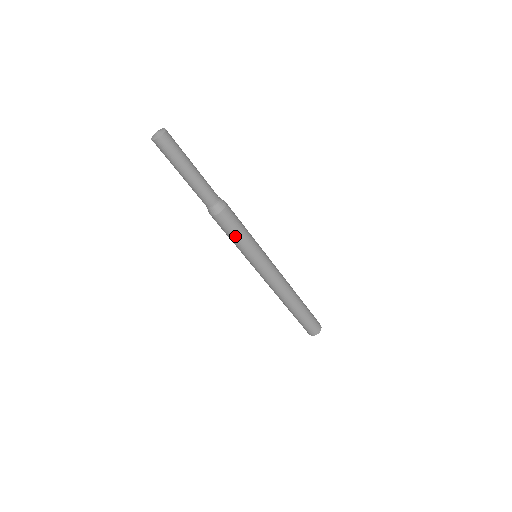
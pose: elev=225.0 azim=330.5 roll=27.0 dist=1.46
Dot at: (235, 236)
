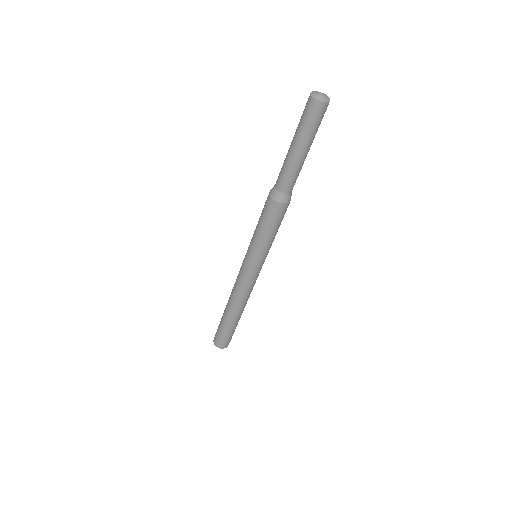
Dot at: (274, 231)
